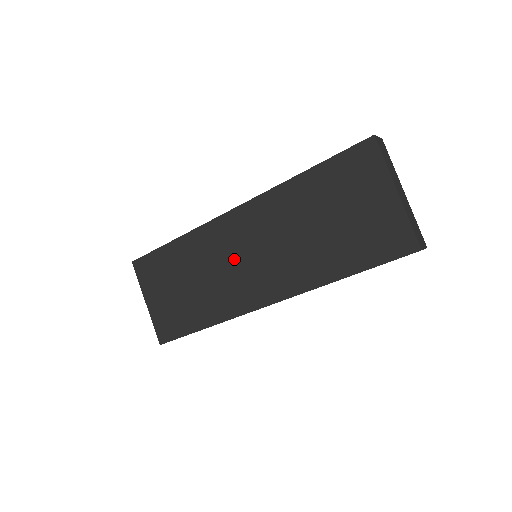
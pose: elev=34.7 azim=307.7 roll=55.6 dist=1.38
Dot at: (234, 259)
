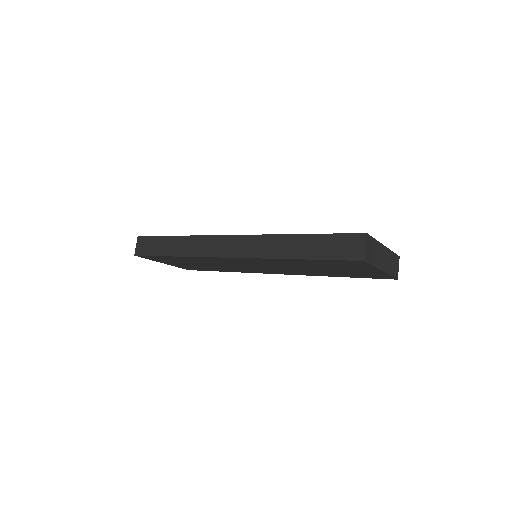
Dot at: occluded
